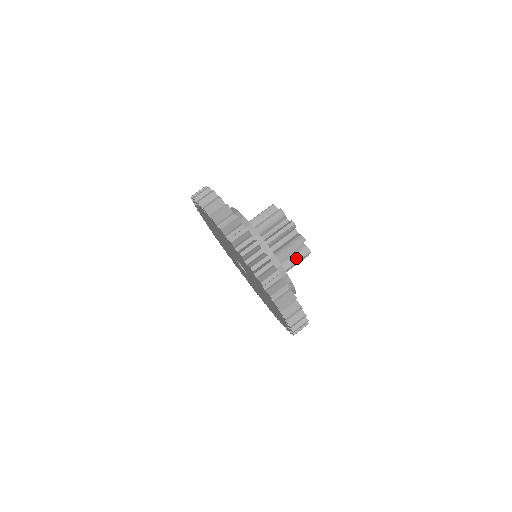
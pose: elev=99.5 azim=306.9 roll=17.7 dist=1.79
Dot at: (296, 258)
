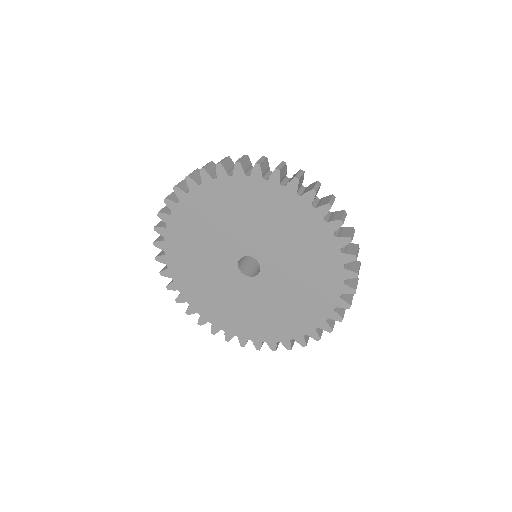
Dot at: occluded
